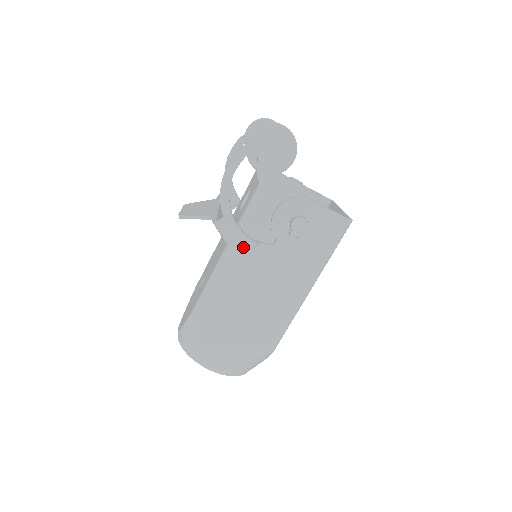
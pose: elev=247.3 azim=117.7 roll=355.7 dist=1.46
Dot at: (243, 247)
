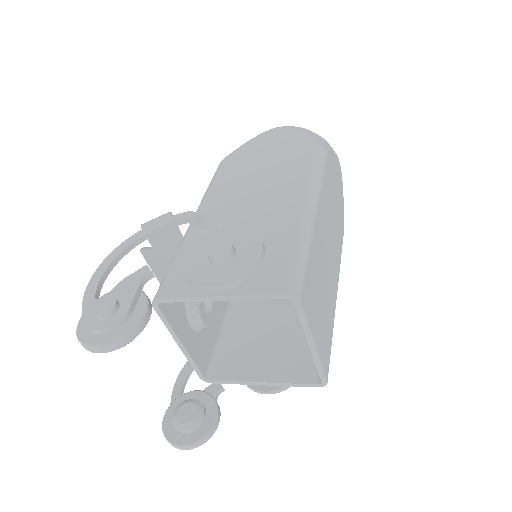
Dot at: (241, 311)
